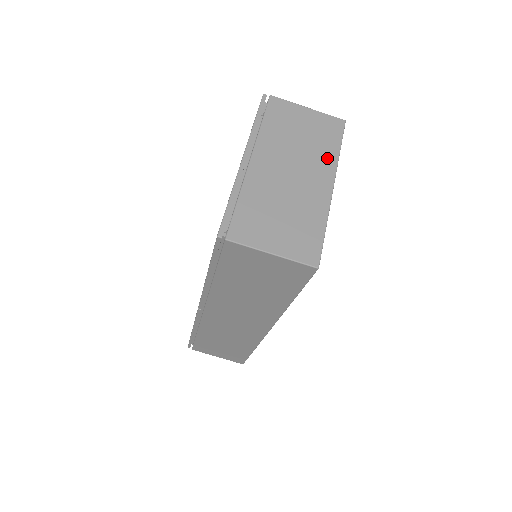
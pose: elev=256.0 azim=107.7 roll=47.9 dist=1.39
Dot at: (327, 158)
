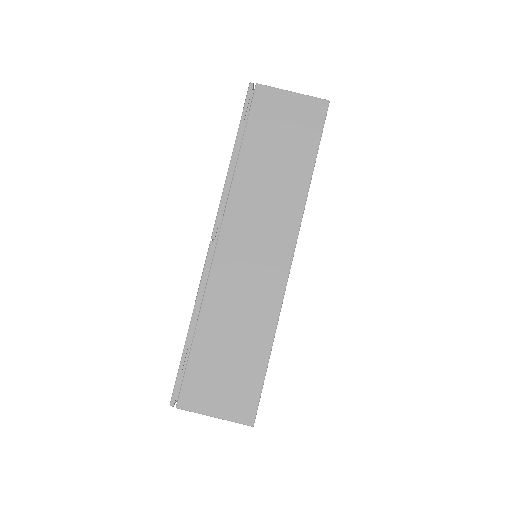
Dot at: occluded
